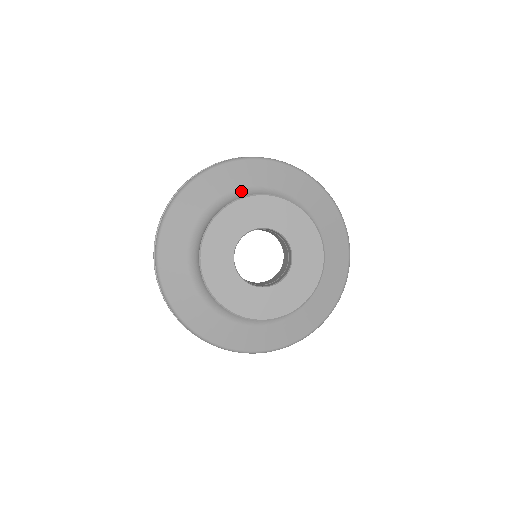
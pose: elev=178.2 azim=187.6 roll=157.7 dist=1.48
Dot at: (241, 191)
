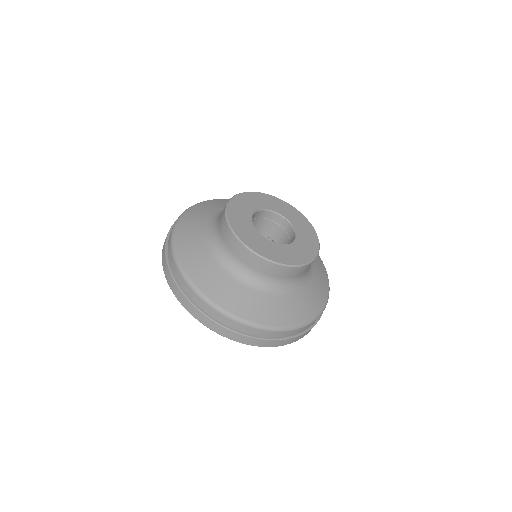
Dot at: occluded
